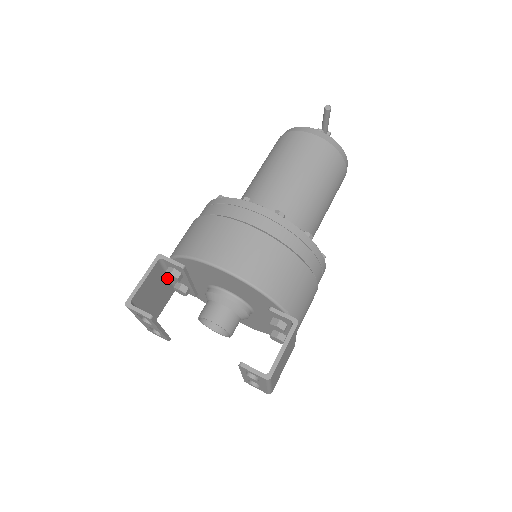
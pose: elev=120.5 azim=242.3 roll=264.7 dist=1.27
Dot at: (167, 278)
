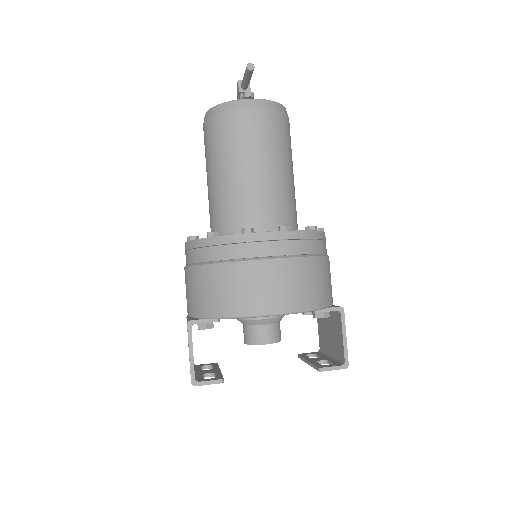
Dot at: occluded
